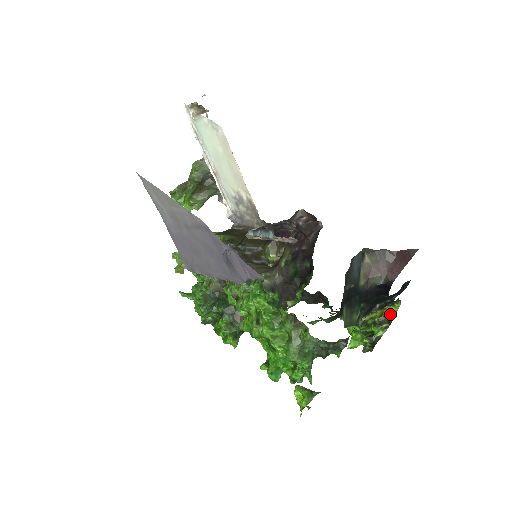
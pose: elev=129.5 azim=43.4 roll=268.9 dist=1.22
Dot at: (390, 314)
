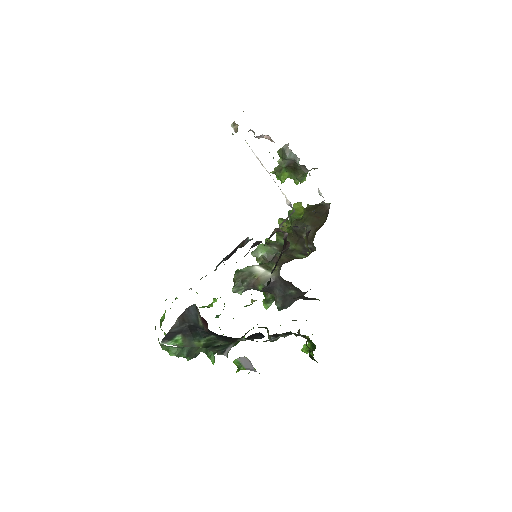
Dot at: occluded
